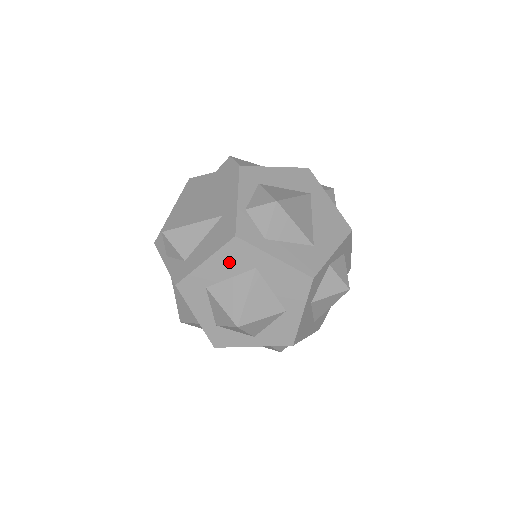
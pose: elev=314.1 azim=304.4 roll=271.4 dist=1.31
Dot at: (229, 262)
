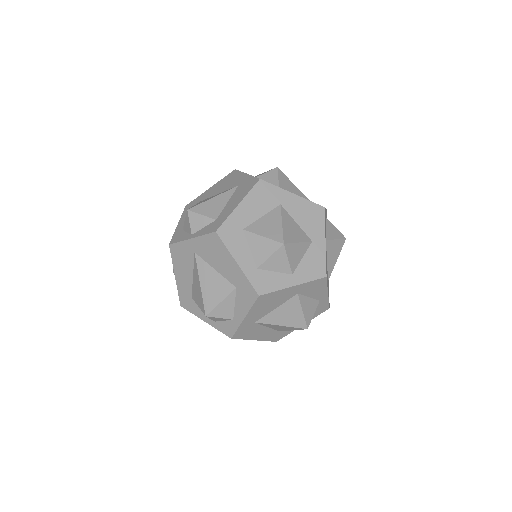
Dot at: (259, 202)
